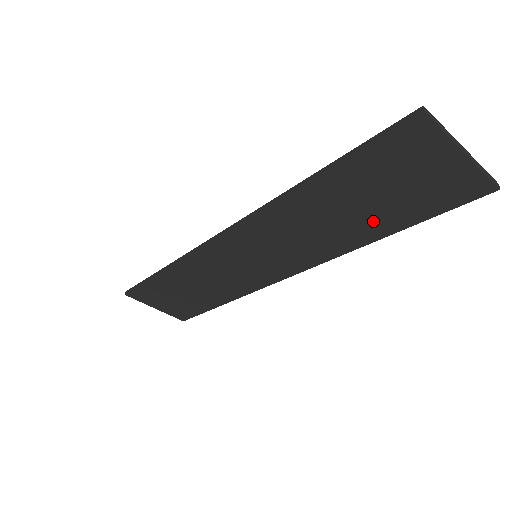
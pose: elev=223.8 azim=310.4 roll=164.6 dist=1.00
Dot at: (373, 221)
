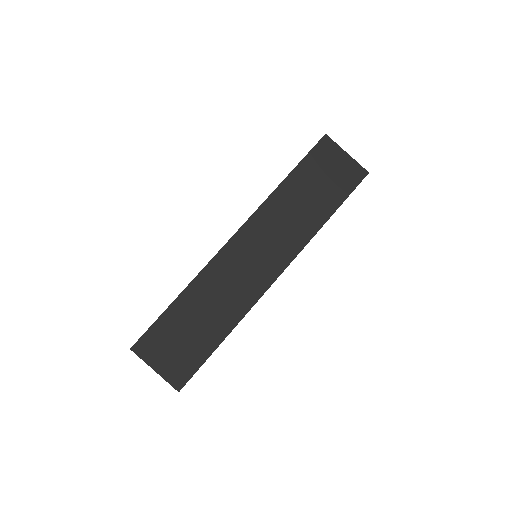
Dot at: (321, 204)
